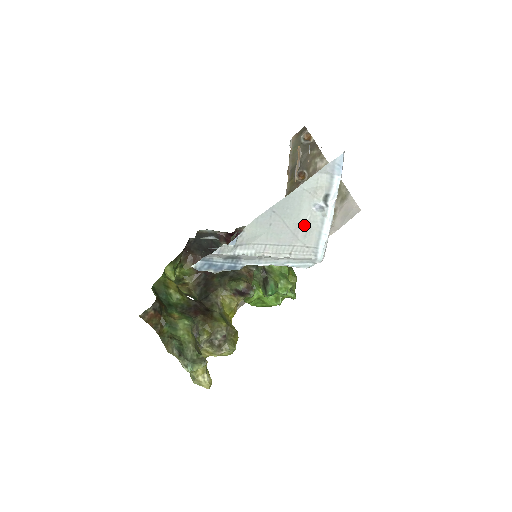
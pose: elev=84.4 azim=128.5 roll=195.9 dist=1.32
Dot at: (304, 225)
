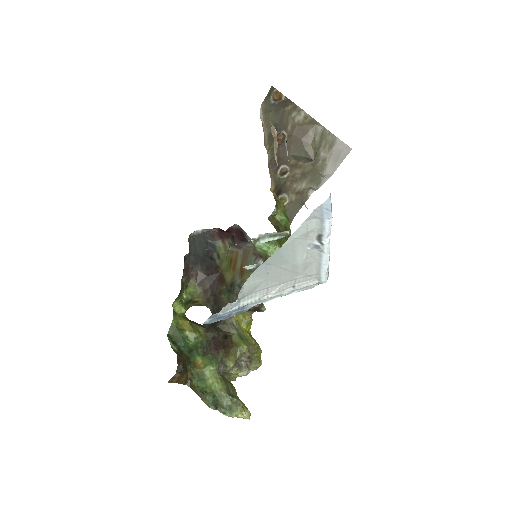
Dot at: (302, 263)
